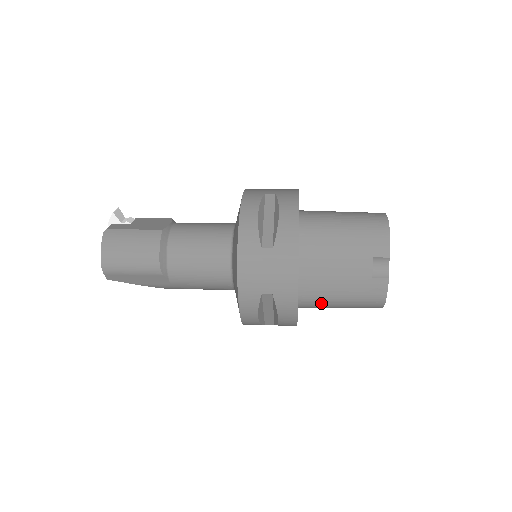
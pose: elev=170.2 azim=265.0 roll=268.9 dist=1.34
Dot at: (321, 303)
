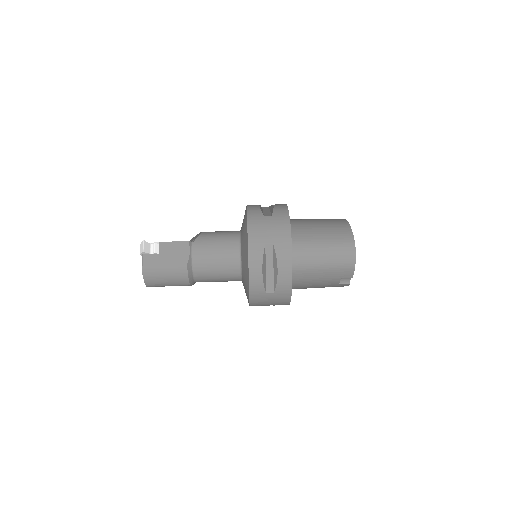
Dot at: occluded
